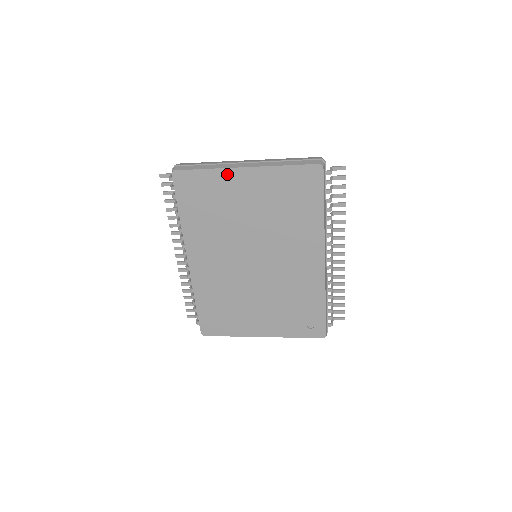
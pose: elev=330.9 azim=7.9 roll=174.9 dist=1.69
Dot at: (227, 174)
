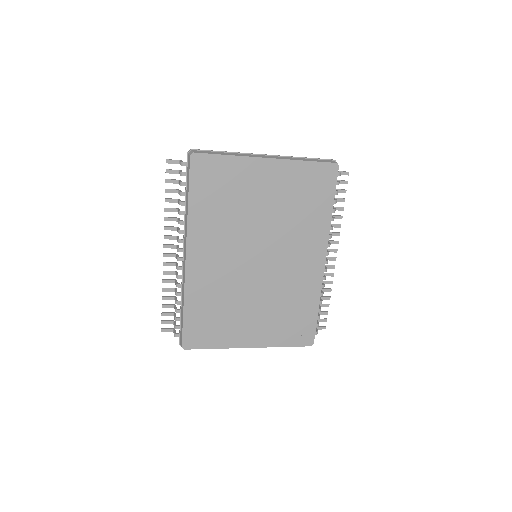
Dot at: (249, 163)
